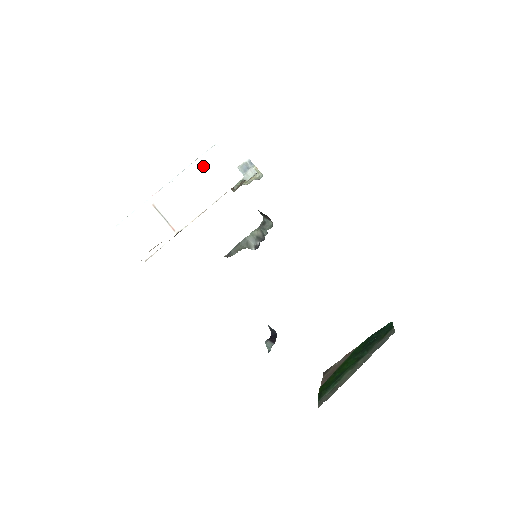
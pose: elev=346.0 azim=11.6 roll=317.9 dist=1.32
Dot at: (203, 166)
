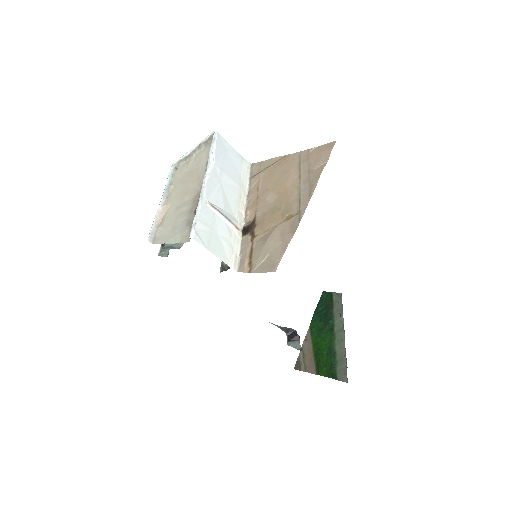
Dot at: (220, 155)
